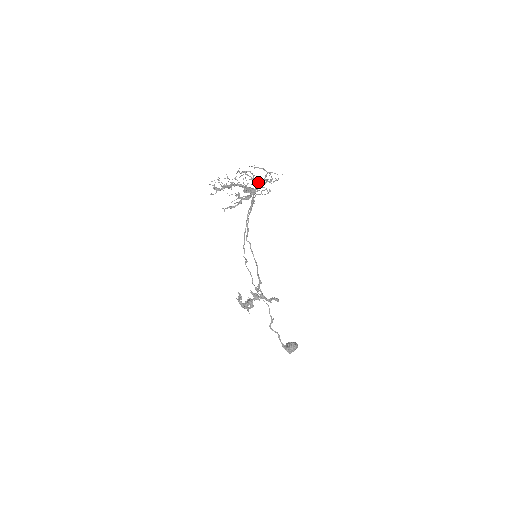
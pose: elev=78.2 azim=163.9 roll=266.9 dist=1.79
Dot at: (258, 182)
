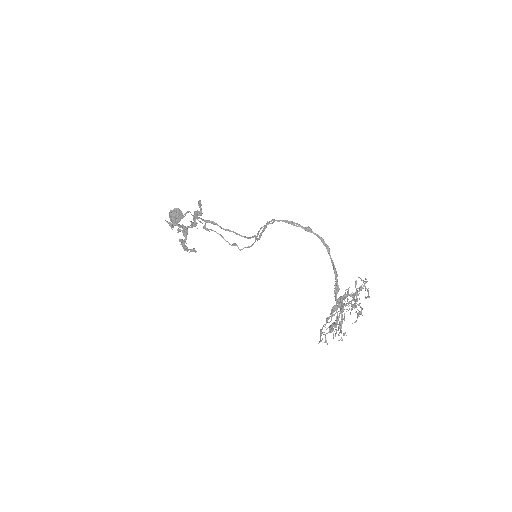
Dot at: occluded
